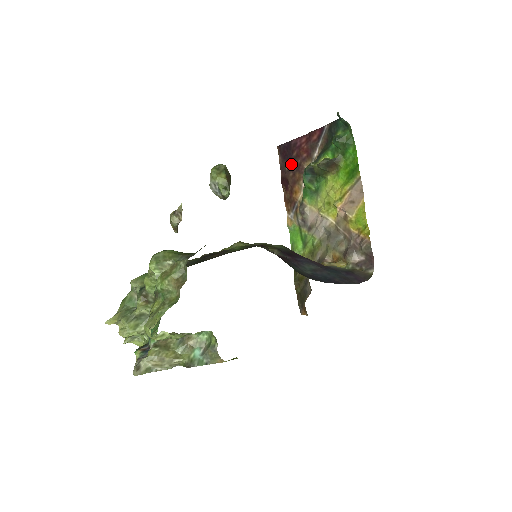
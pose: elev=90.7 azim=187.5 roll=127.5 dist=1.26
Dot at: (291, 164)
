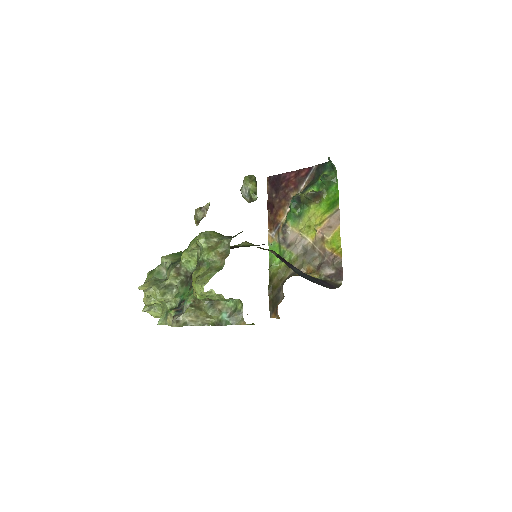
Dot at: (279, 192)
